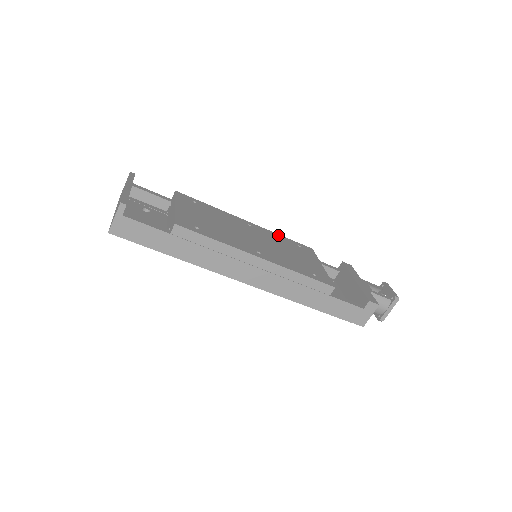
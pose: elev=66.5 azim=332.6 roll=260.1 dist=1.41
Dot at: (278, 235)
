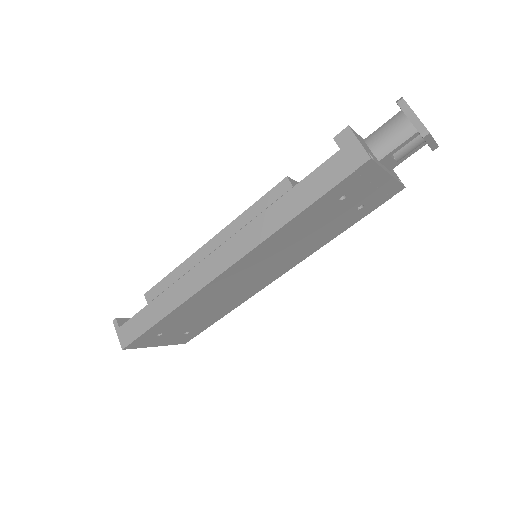
Dot at: occluded
